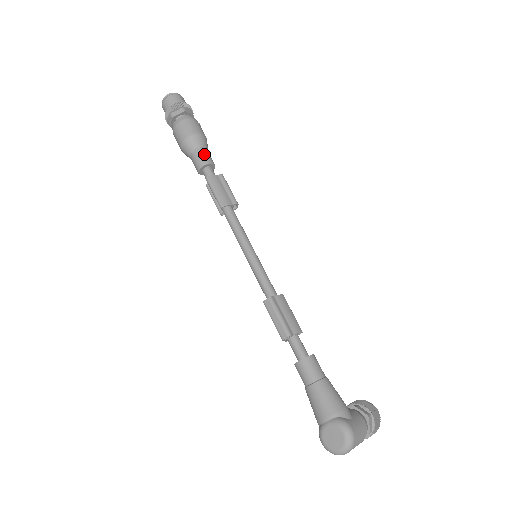
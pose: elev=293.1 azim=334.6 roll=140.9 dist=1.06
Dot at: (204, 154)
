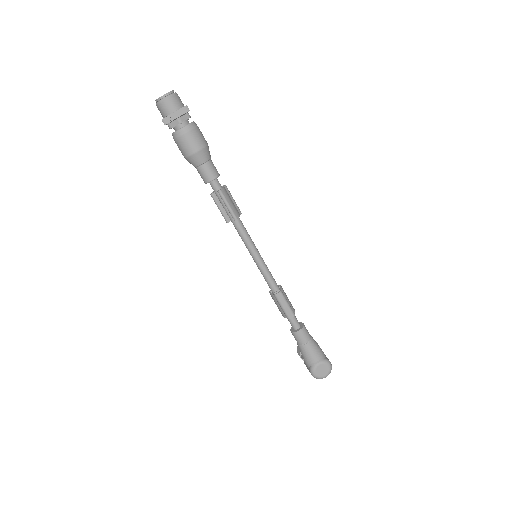
Dot at: (214, 166)
